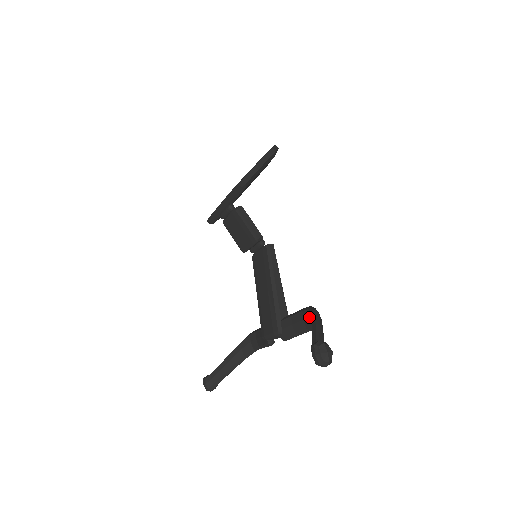
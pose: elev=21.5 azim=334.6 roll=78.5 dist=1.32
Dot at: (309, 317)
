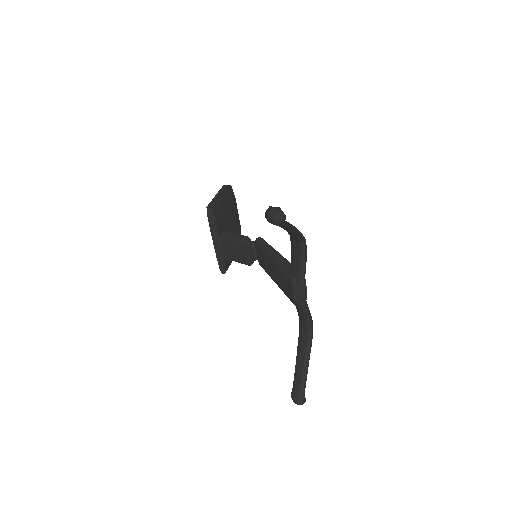
Dot at: (293, 239)
